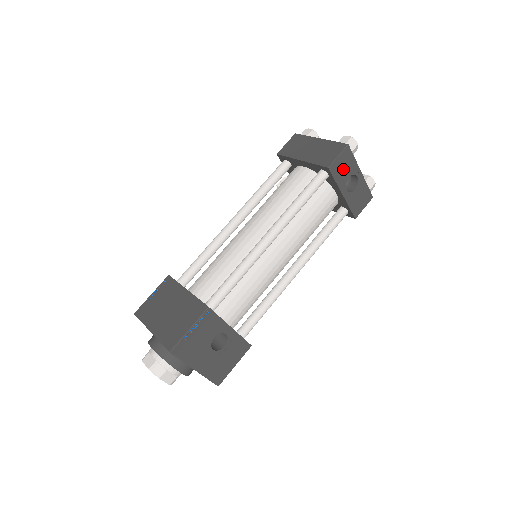
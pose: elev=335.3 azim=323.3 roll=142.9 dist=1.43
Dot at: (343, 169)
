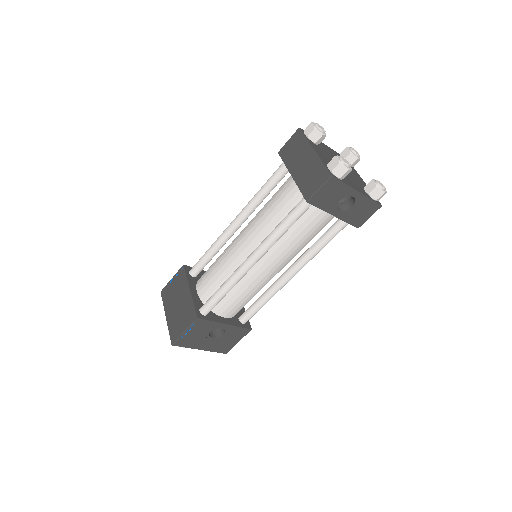
Dot at: (329, 197)
